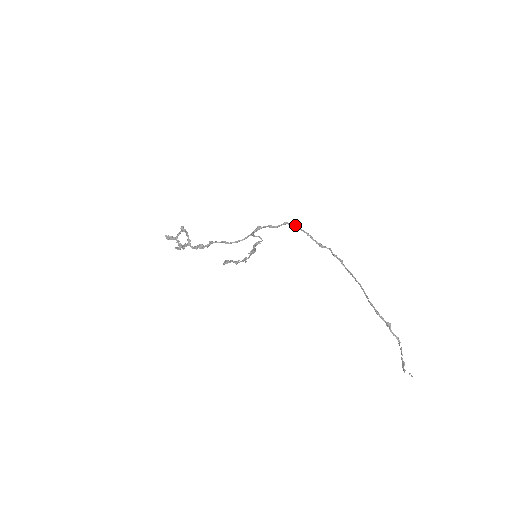
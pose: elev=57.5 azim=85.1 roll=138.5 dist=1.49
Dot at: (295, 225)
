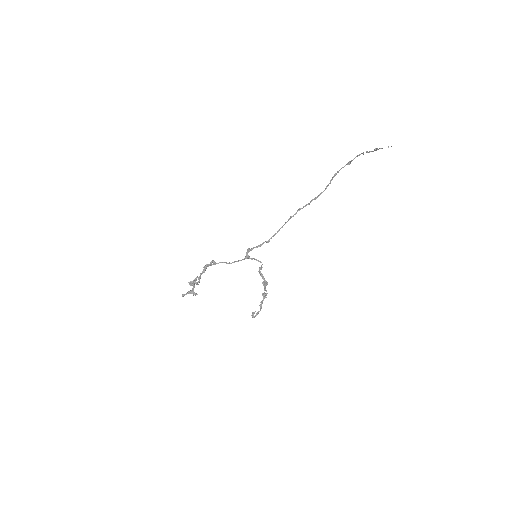
Dot at: (273, 236)
